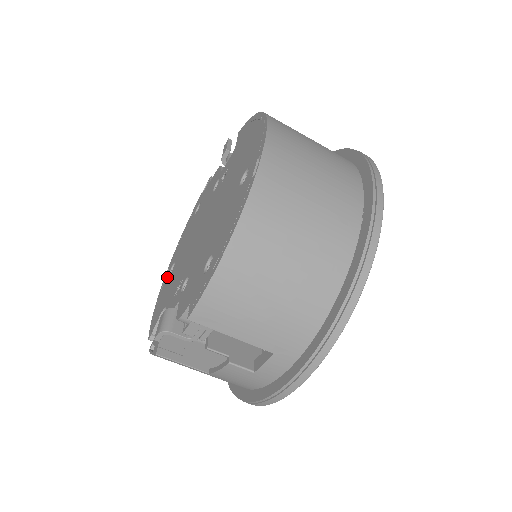
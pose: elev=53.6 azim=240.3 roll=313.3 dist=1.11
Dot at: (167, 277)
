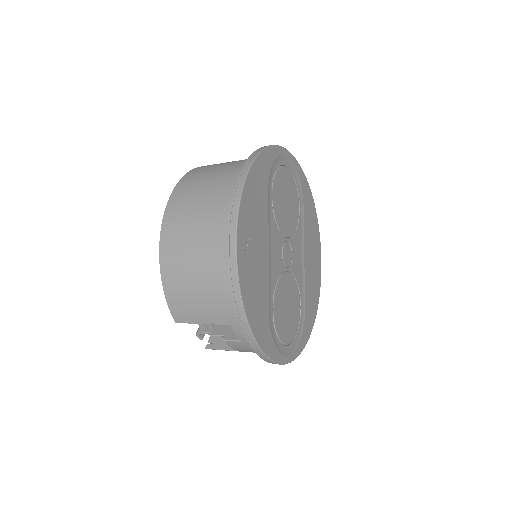
Dot at: occluded
